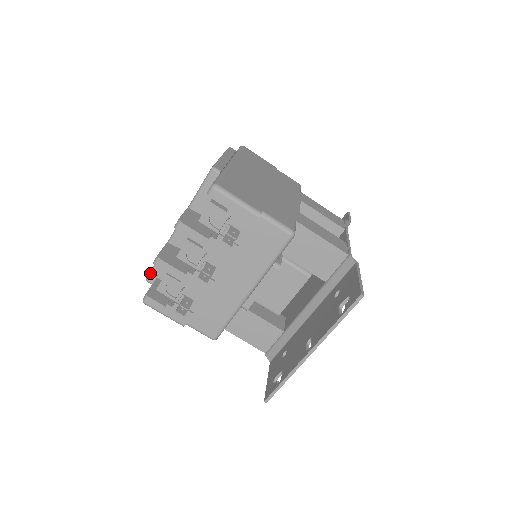
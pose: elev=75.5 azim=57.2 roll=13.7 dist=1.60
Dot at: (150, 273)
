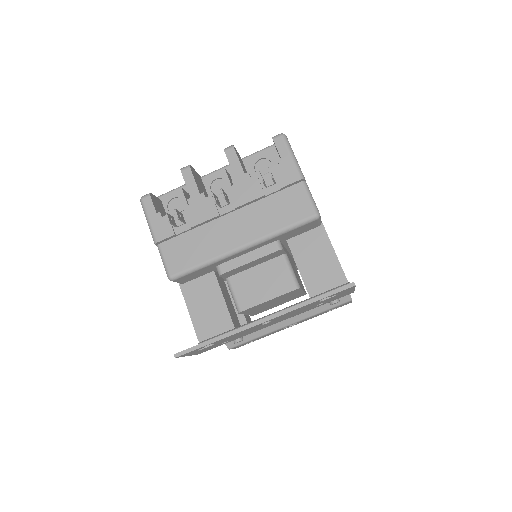
Dot at: (162, 195)
